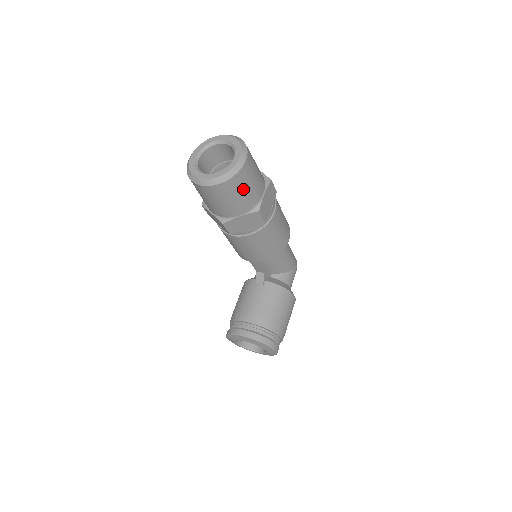
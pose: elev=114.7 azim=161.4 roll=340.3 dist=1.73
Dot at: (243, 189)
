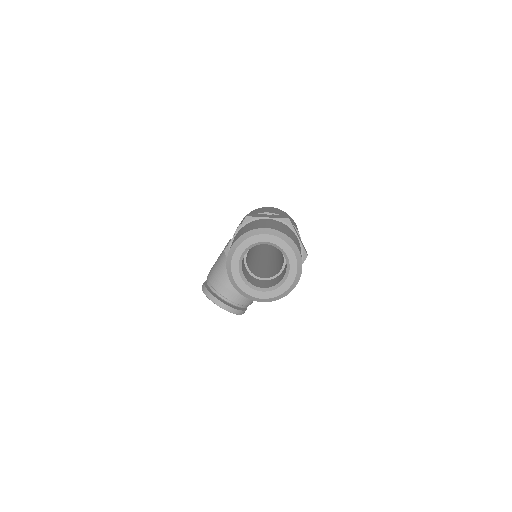
Dot at: occluded
